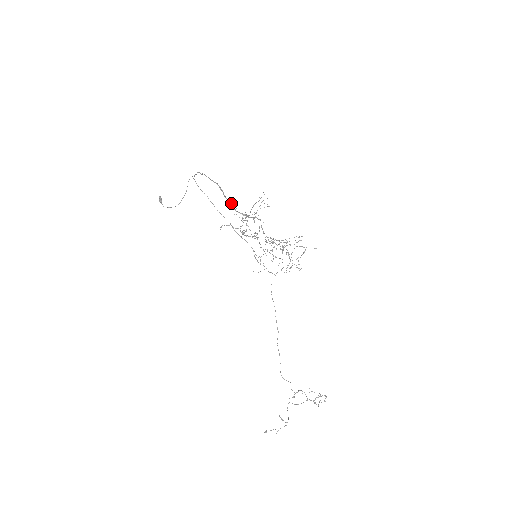
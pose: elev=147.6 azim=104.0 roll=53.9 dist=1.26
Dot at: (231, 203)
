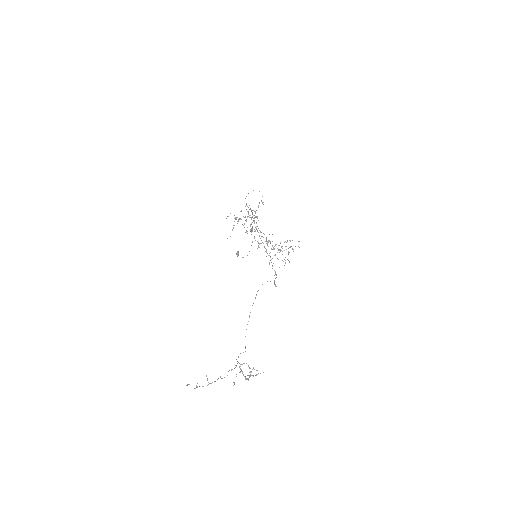
Dot at: (248, 213)
